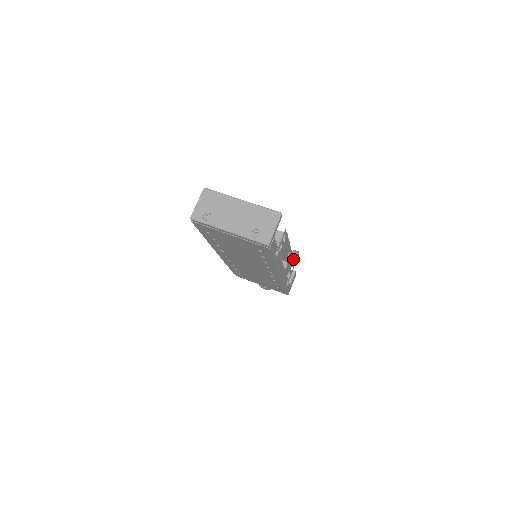
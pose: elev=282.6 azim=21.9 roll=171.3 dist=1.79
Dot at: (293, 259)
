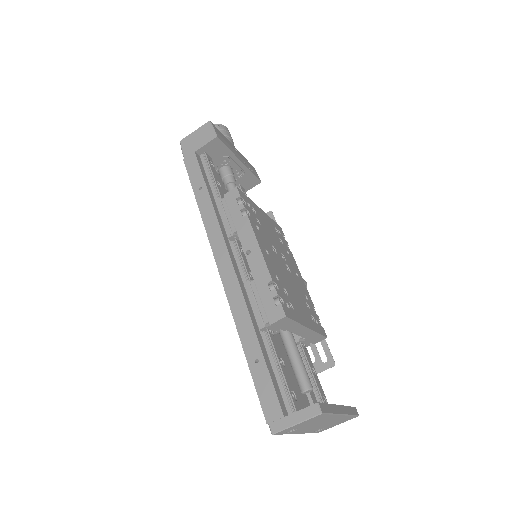
Dot at: occluded
